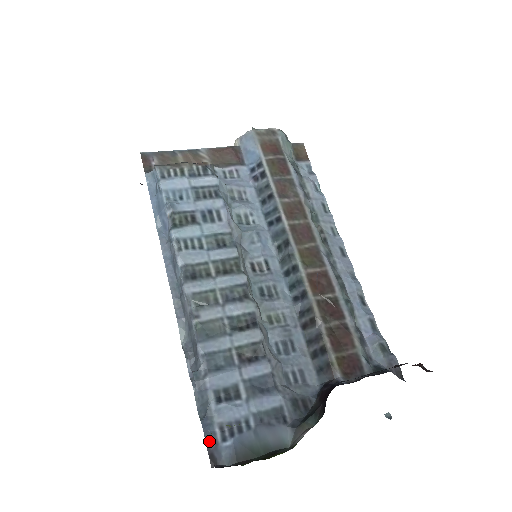
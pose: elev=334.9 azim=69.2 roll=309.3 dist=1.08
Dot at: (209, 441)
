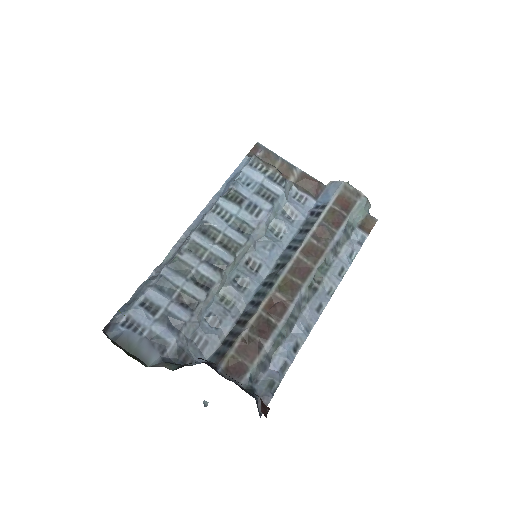
Dot at: (115, 318)
